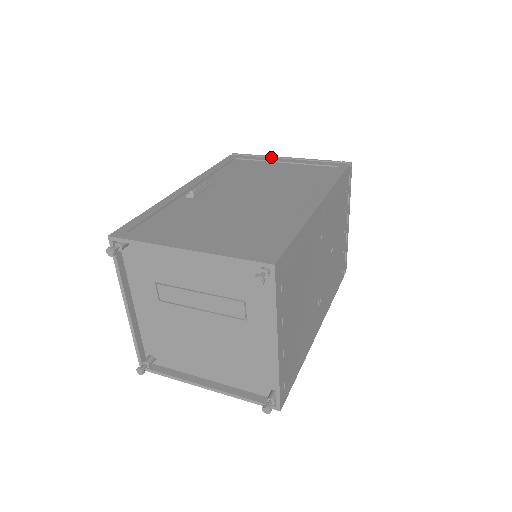
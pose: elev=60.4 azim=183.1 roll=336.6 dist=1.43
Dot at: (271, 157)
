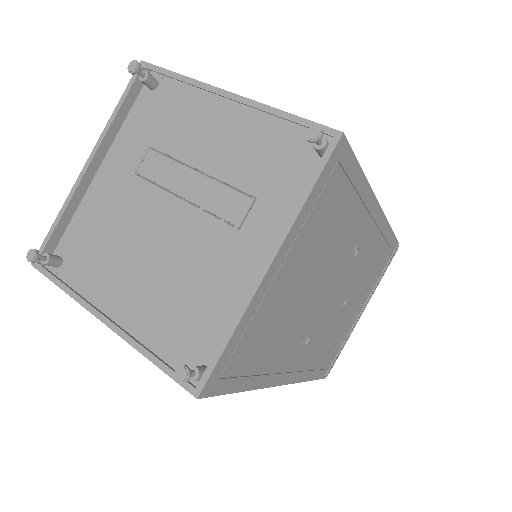
Dot at: occluded
